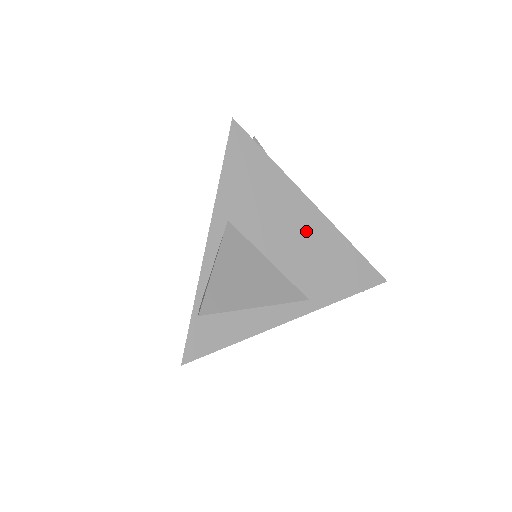
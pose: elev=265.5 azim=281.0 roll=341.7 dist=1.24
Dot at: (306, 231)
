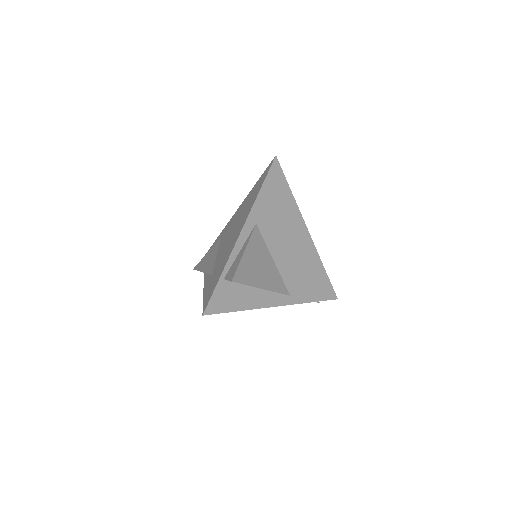
Dot at: (300, 248)
